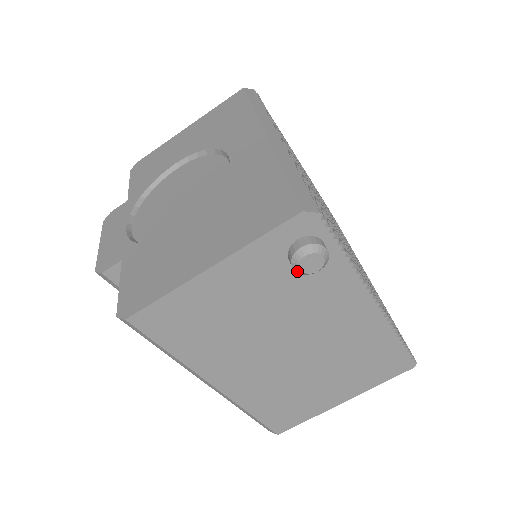
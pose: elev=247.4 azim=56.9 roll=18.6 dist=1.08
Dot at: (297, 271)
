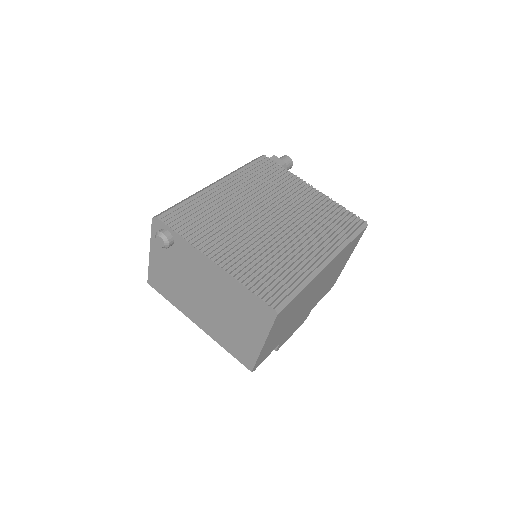
Dot at: (162, 247)
